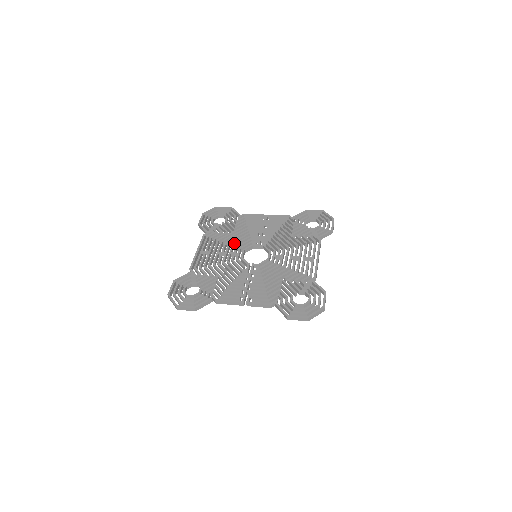
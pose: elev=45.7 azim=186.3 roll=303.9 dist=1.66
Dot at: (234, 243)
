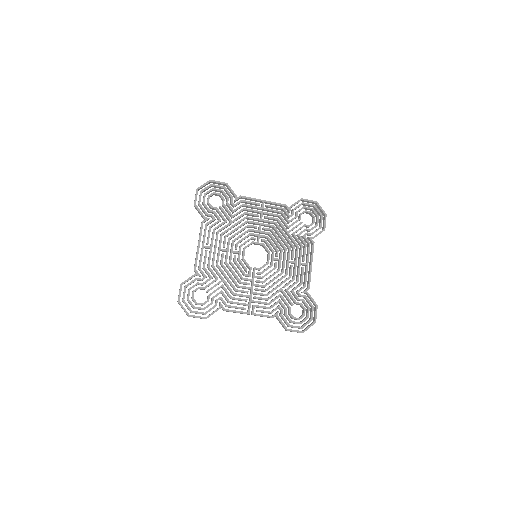
Dot at: (234, 236)
